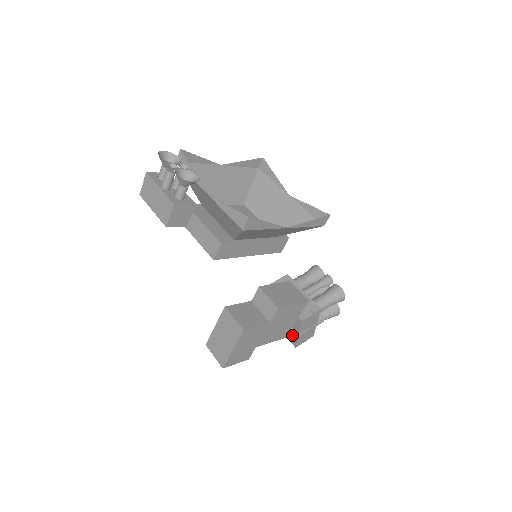
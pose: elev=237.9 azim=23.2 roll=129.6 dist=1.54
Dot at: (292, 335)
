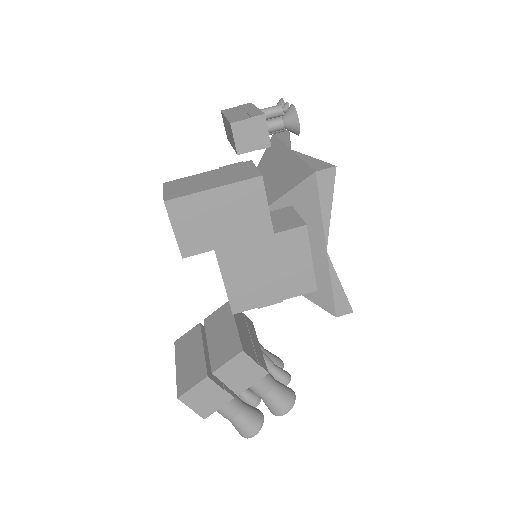
Dot at: (194, 375)
